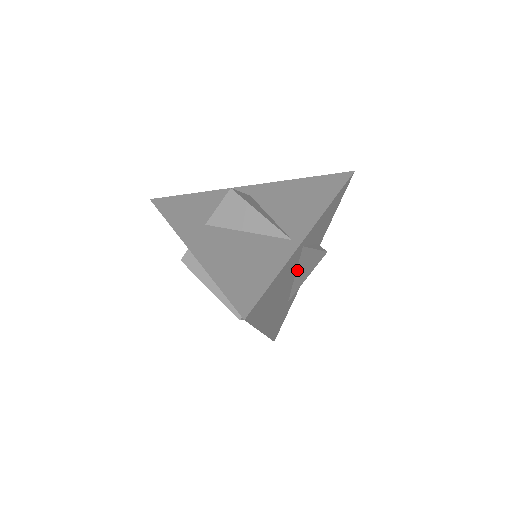
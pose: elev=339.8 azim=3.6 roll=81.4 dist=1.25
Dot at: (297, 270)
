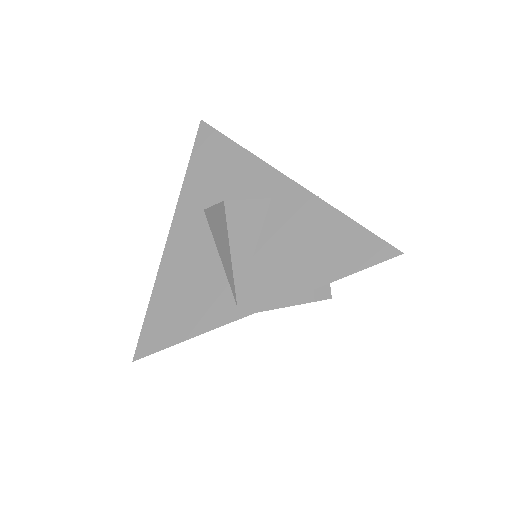
Dot at: occluded
